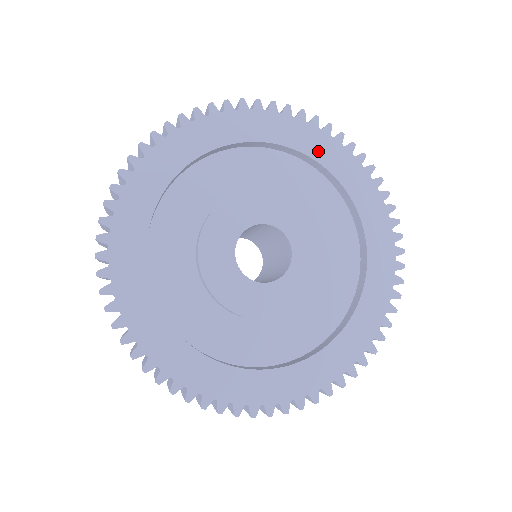
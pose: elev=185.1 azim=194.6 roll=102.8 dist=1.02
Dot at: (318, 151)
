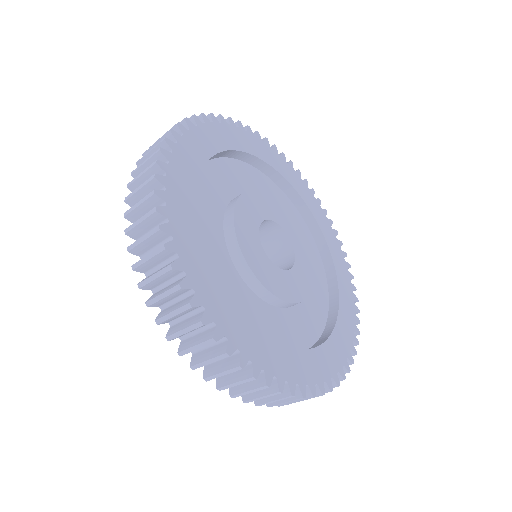
Dot at: (335, 254)
